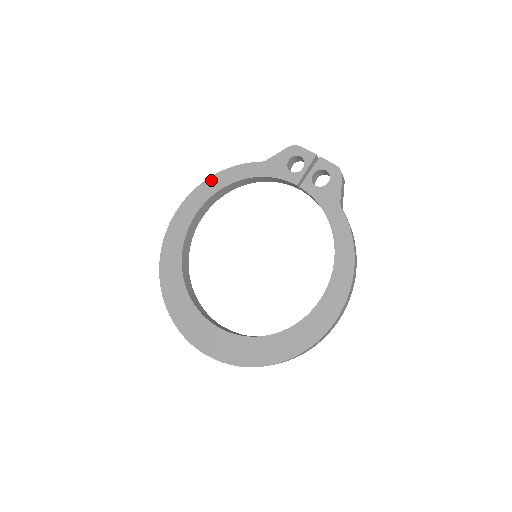
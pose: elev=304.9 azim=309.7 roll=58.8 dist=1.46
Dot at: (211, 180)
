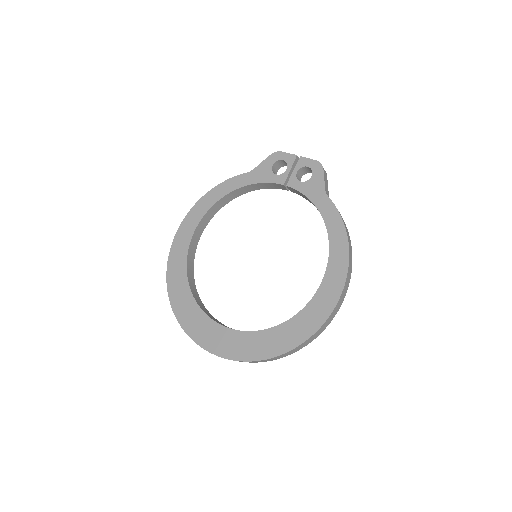
Dot at: (205, 197)
